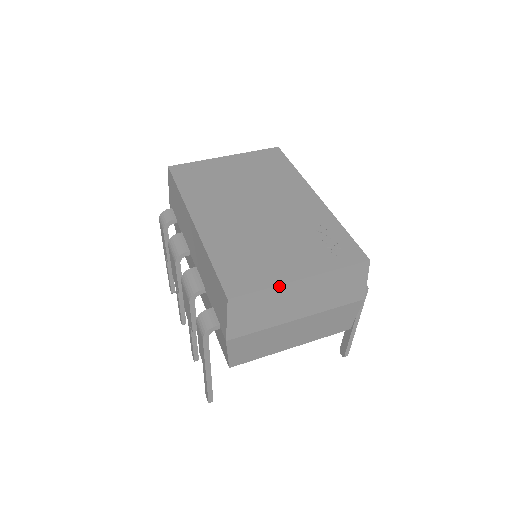
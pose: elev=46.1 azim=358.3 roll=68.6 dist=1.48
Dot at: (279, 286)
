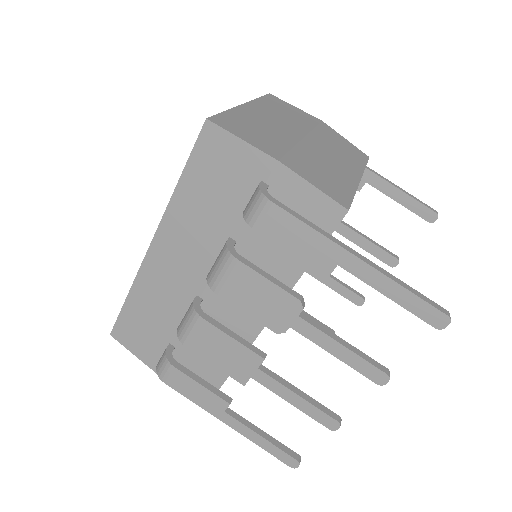
Dot at: (234, 109)
